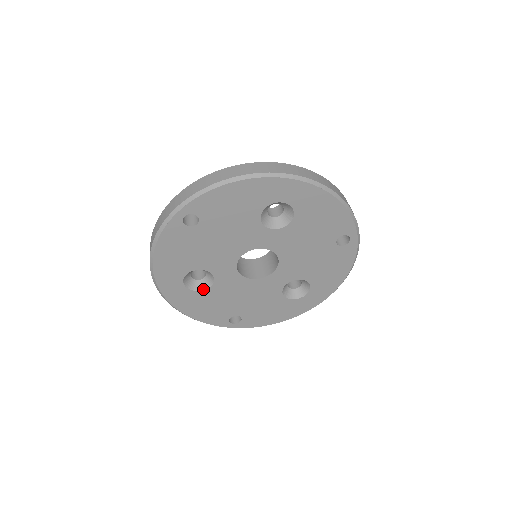
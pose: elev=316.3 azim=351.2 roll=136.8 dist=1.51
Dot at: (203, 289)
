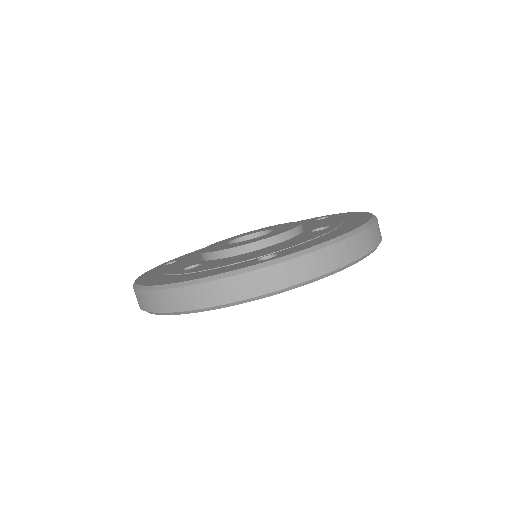
Dot at: occluded
